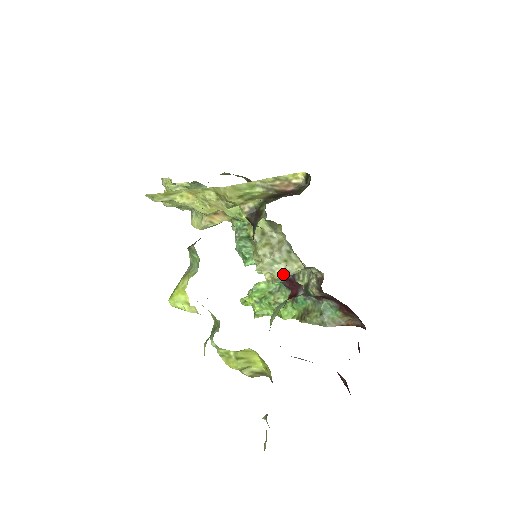
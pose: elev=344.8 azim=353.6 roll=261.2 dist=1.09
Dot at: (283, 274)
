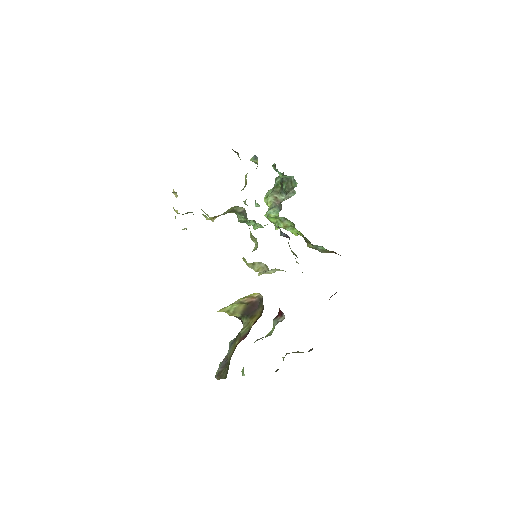
Dot at: occluded
